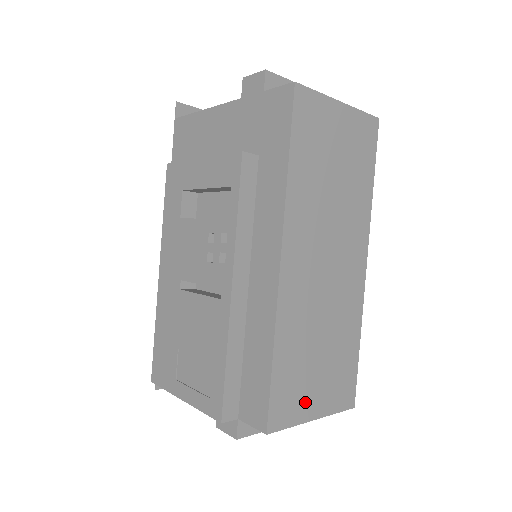
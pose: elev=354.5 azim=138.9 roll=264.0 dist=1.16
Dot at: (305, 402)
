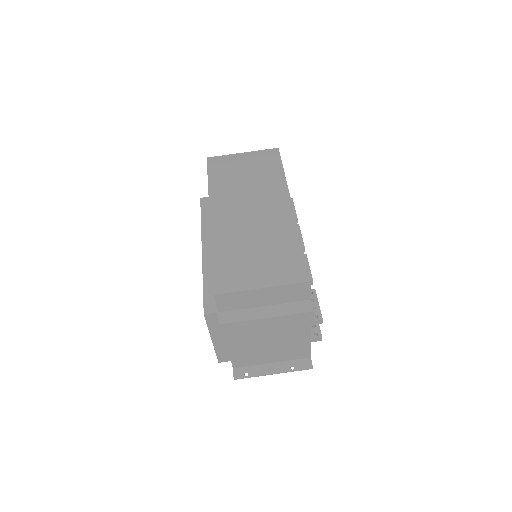
Dot at: (249, 278)
